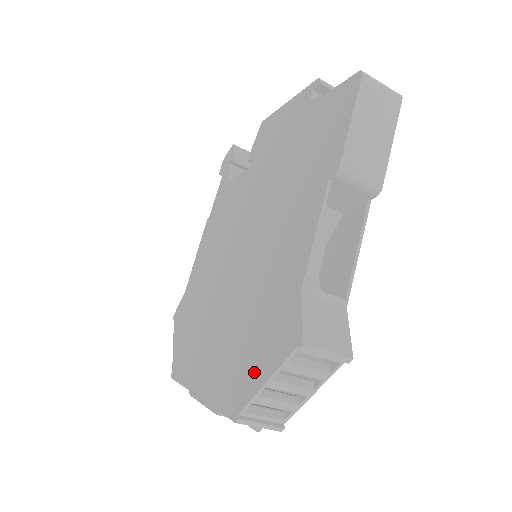
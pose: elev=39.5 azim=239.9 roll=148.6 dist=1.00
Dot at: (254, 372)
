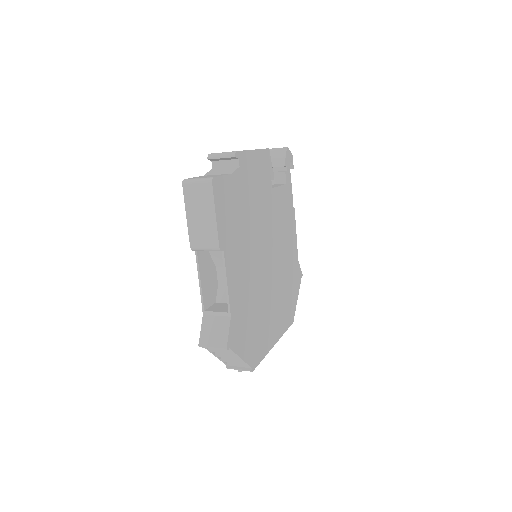
Dot at: occluded
